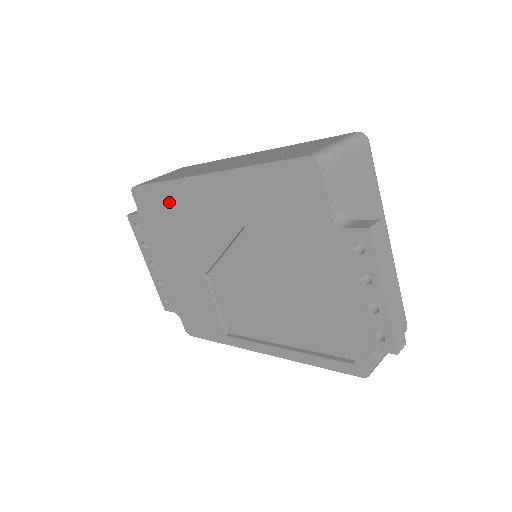
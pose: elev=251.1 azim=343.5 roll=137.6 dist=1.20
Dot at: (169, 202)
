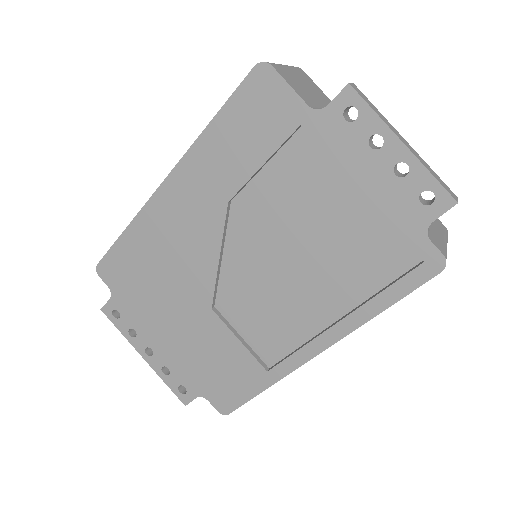
Dot at: (141, 247)
